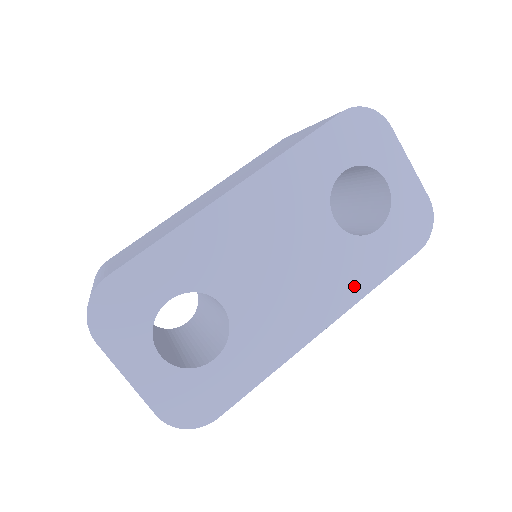
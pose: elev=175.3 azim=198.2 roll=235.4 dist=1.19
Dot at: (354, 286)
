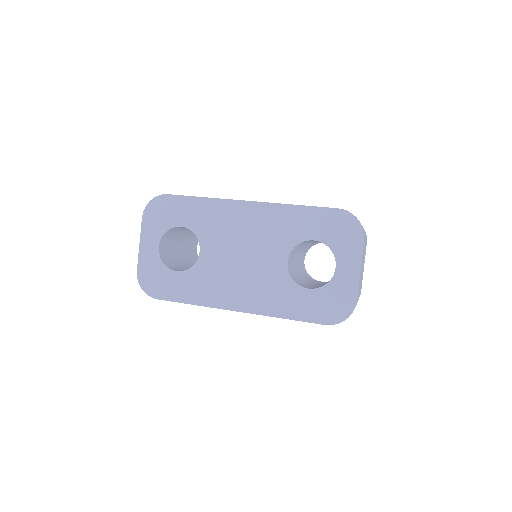
Dot at: (270, 305)
